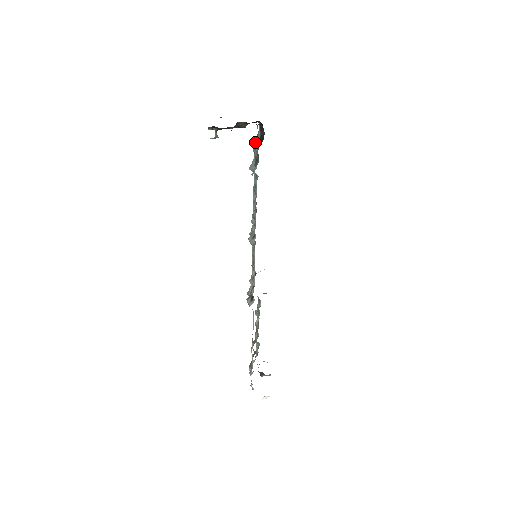
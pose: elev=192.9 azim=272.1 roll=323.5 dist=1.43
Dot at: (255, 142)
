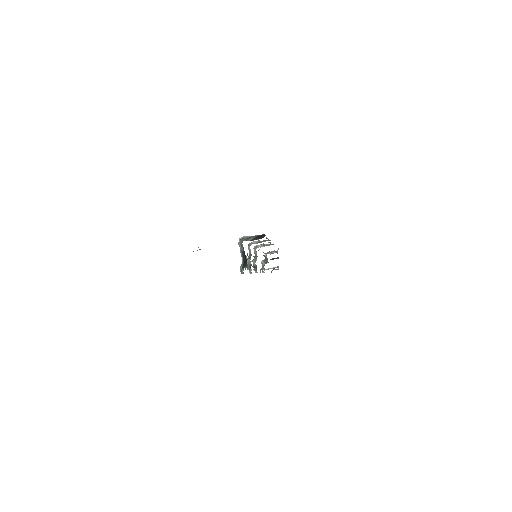
Dot at: occluded
